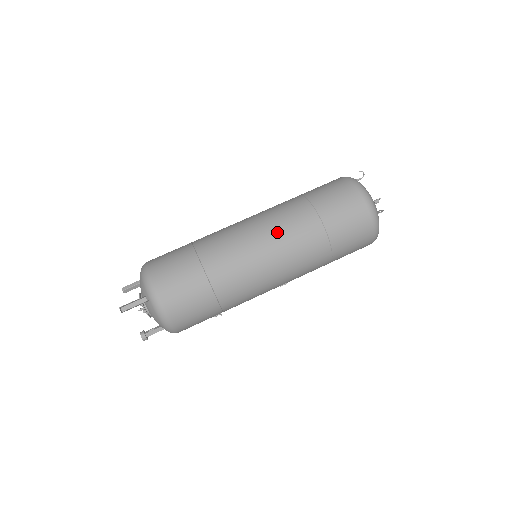
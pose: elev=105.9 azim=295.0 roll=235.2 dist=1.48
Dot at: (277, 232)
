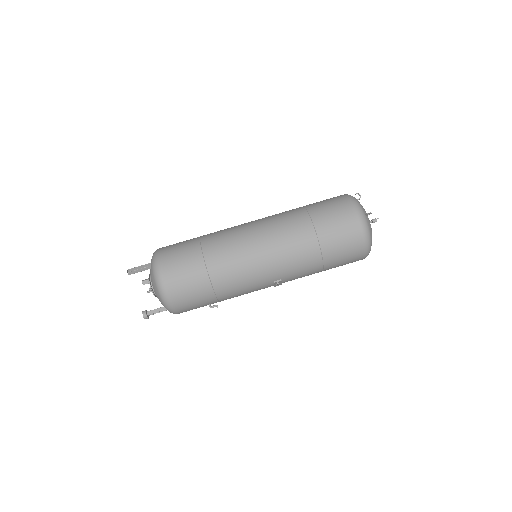
Dot at: (269, 221)
